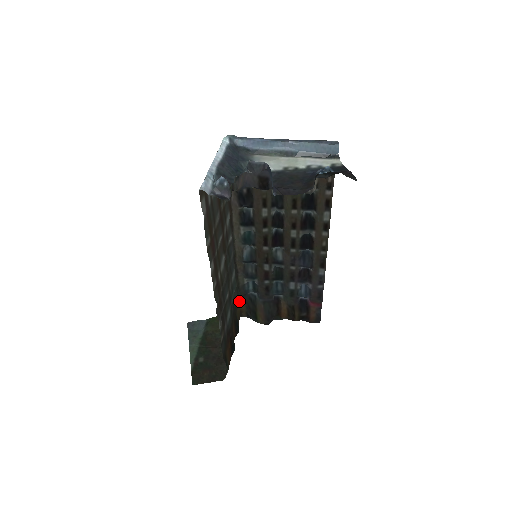
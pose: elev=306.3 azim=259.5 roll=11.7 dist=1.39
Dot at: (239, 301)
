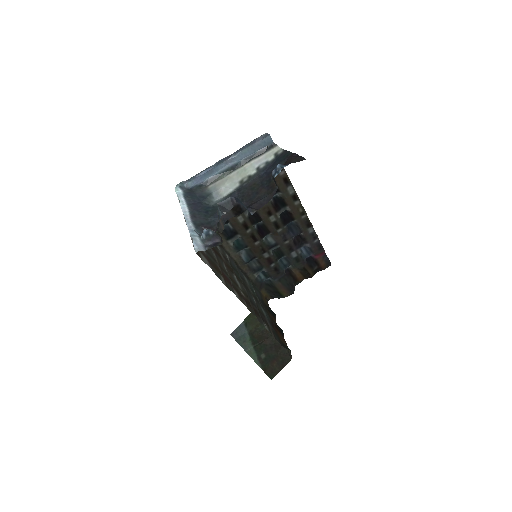
Dot at: (260, 293)
